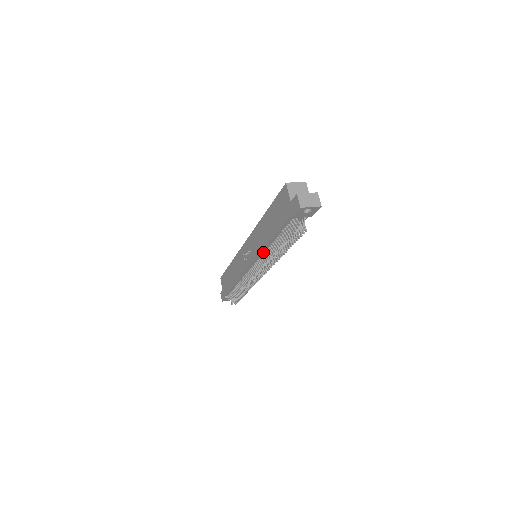
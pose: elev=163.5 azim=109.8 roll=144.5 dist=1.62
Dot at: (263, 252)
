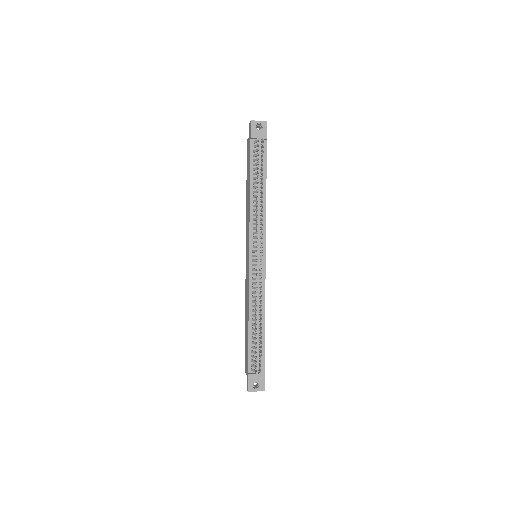
Dot at: (252, 220)
